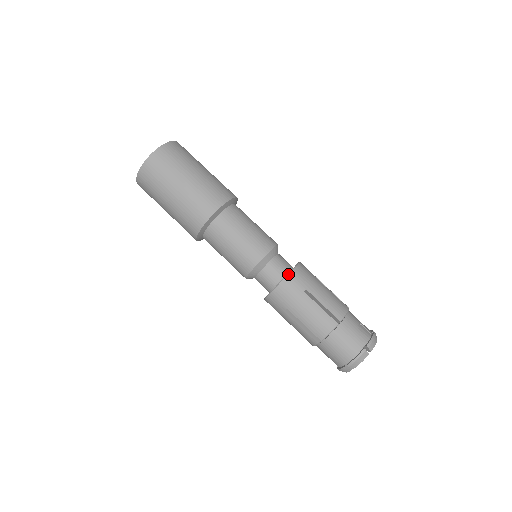
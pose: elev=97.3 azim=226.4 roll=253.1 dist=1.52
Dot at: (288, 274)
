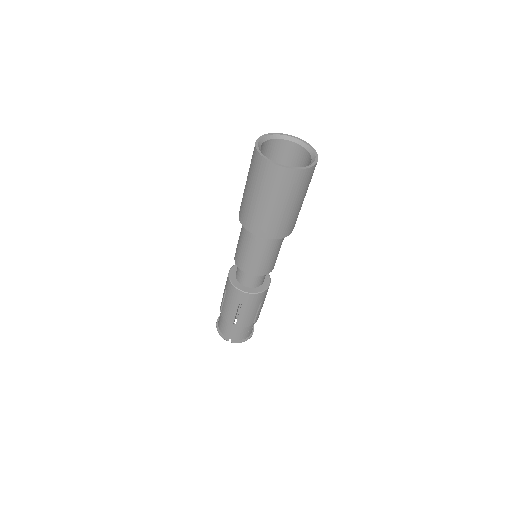
Dot at: (244, 292)
